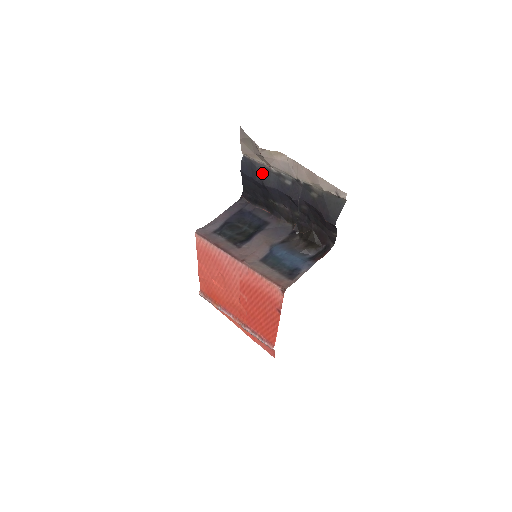
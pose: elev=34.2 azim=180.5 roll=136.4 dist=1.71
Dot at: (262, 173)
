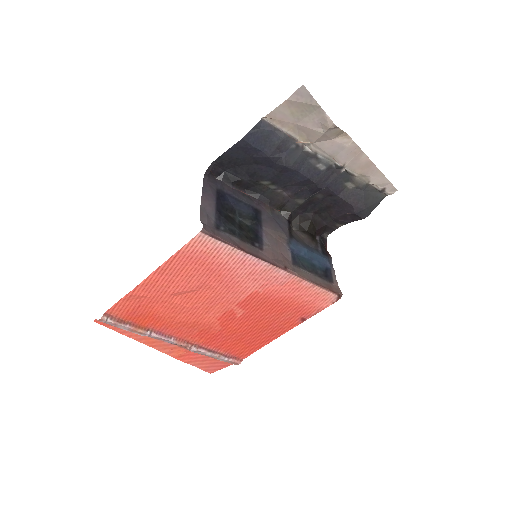
Dot at: (287, 149)
